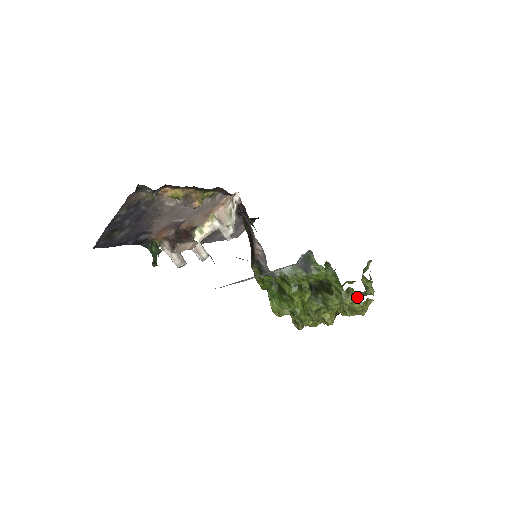
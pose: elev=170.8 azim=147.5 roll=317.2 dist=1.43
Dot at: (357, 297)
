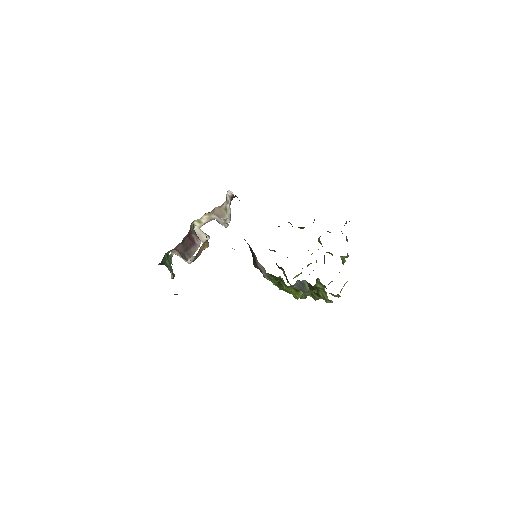
Dot at: (337, 294)
